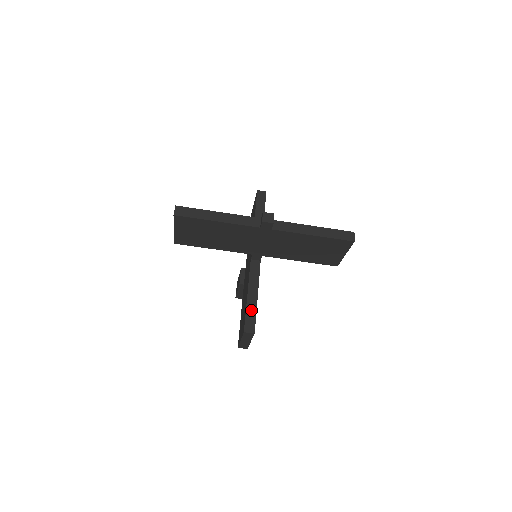
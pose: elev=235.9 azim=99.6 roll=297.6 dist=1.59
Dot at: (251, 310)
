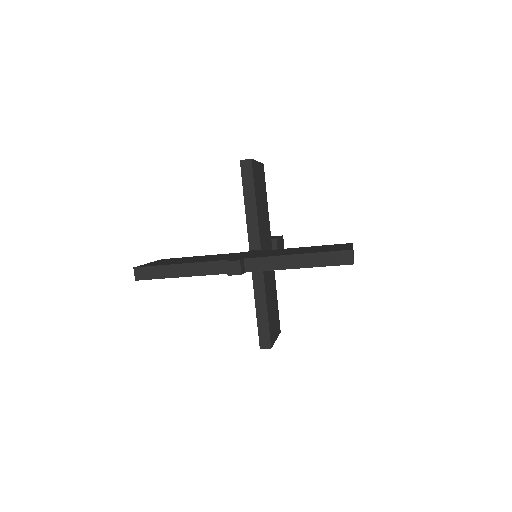
Dot at: (263, 324)
